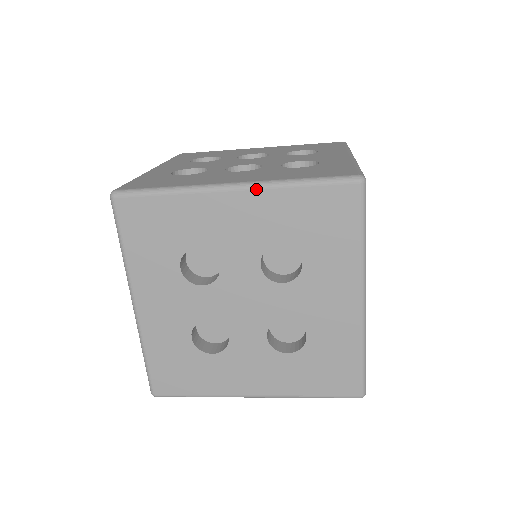
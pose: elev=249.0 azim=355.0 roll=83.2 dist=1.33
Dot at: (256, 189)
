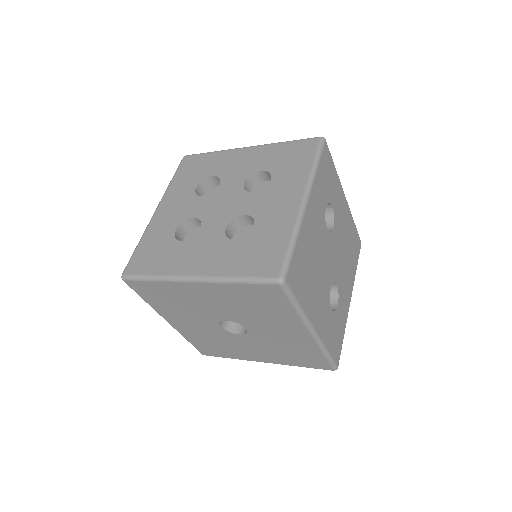
Dot at: (260, 146)
